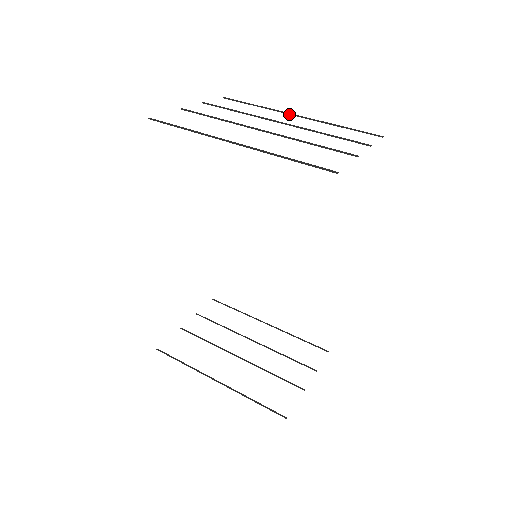
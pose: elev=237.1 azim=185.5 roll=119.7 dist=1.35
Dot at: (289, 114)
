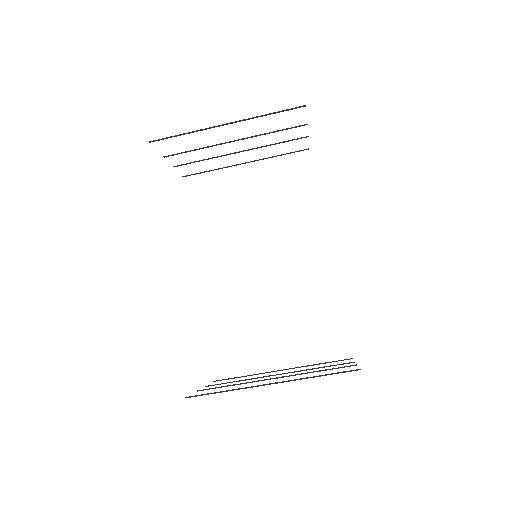
Dot at: (238, 164)
